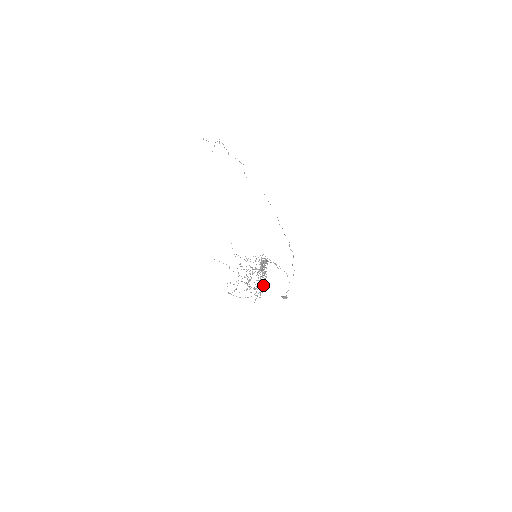
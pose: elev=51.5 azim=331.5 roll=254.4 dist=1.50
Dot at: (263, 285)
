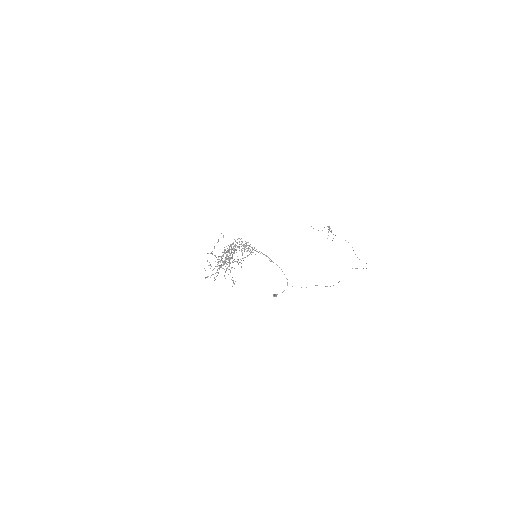
Dot at: (227, 259)
